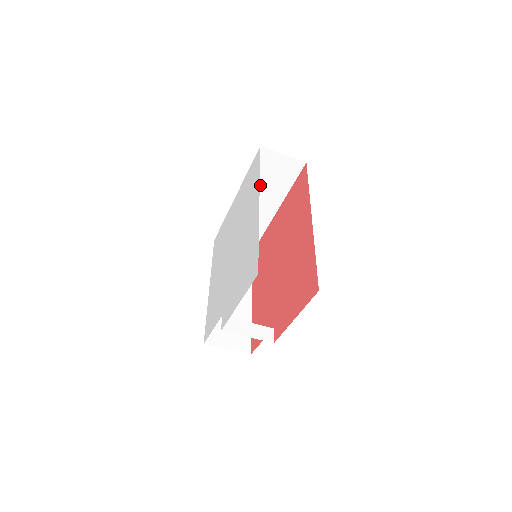
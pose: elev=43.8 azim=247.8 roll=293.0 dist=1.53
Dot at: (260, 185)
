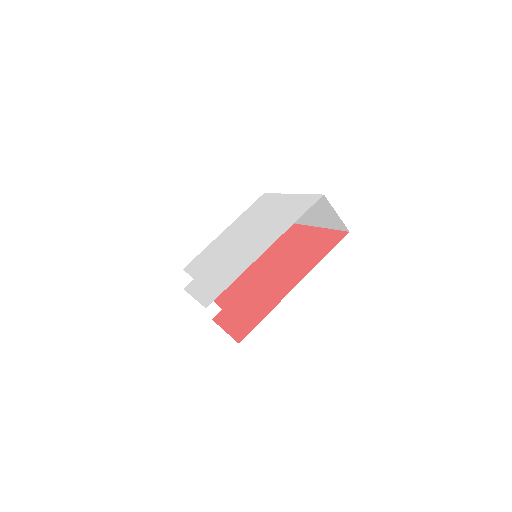
Dot at: (311, 207)
